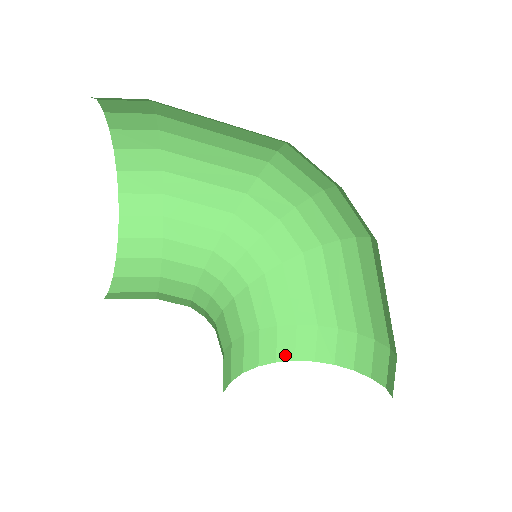
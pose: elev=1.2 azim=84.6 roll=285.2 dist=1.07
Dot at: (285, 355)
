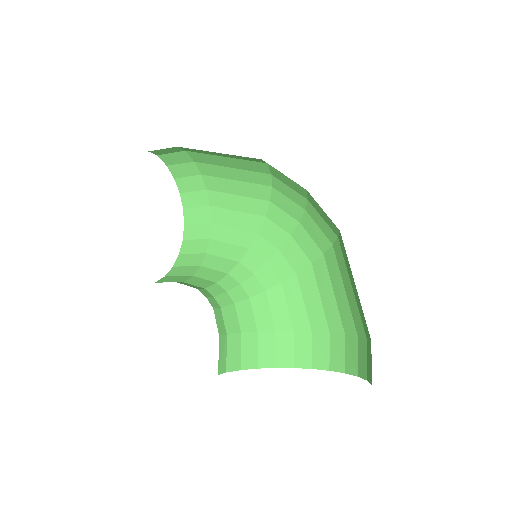
Dot at: (302, 362)
